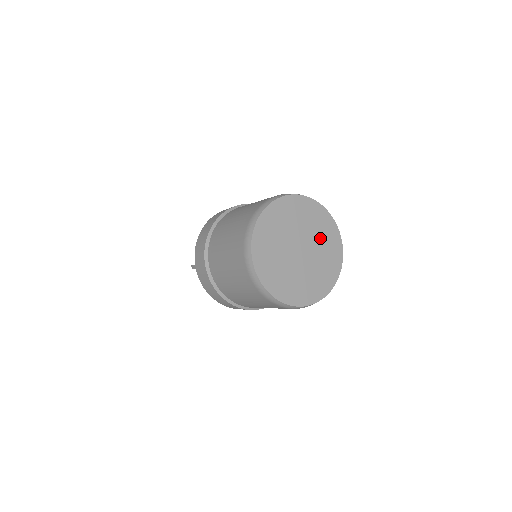
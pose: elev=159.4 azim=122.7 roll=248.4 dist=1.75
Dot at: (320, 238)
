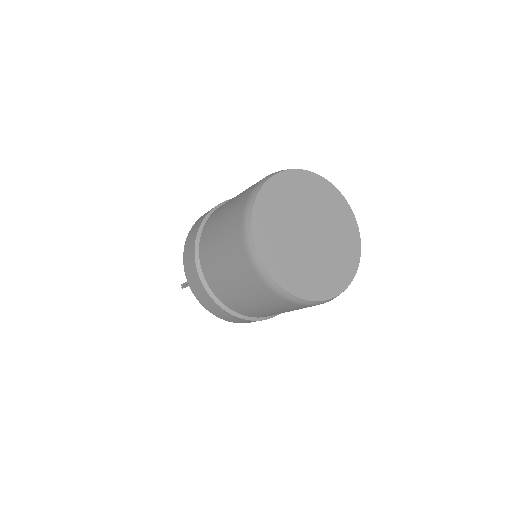
Dot at: (332, 220)
